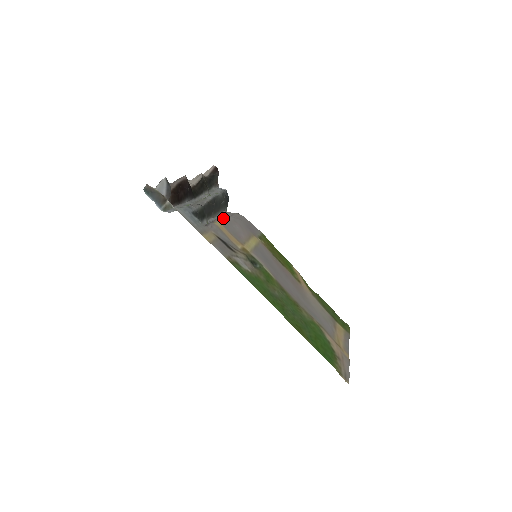
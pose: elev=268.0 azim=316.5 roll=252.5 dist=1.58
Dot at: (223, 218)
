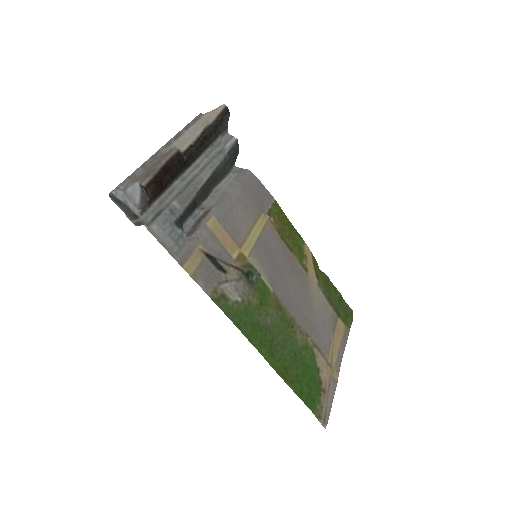
Dot at: (223, 199)
